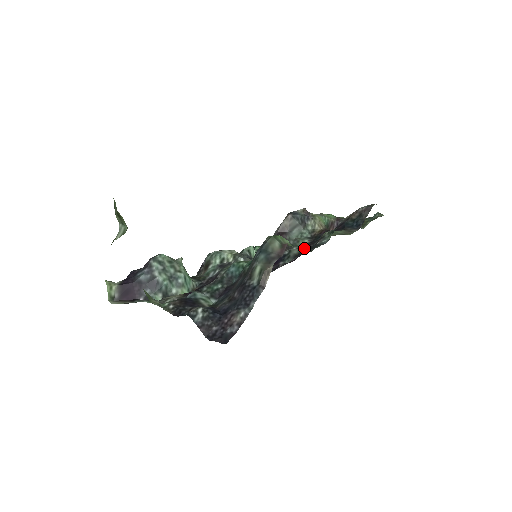
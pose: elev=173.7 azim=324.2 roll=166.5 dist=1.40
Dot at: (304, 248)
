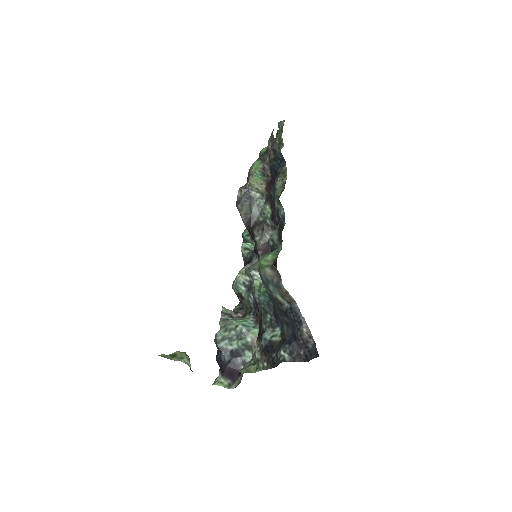
Dot at: (273, 216)
